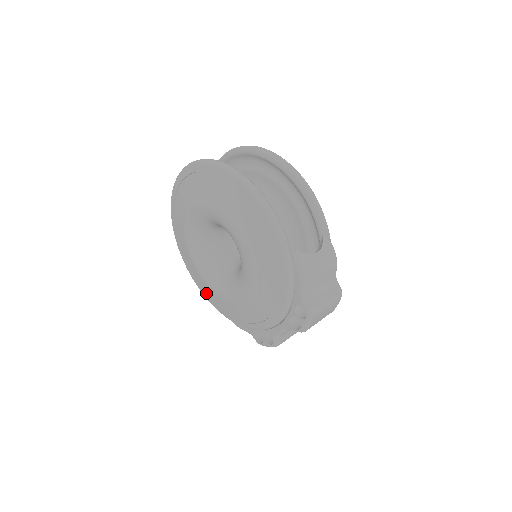
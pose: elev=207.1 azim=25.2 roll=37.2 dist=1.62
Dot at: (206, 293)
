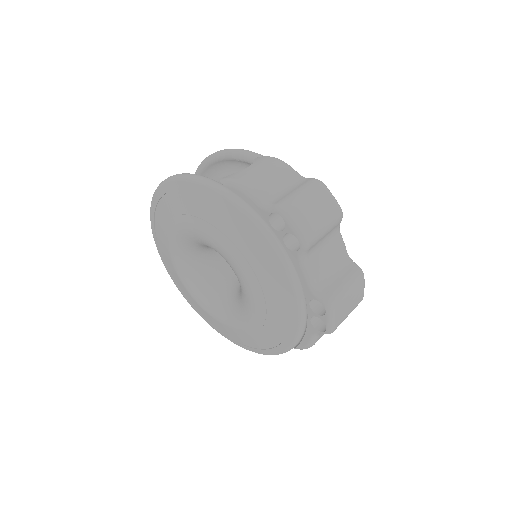
Dot at: (262, 346)
